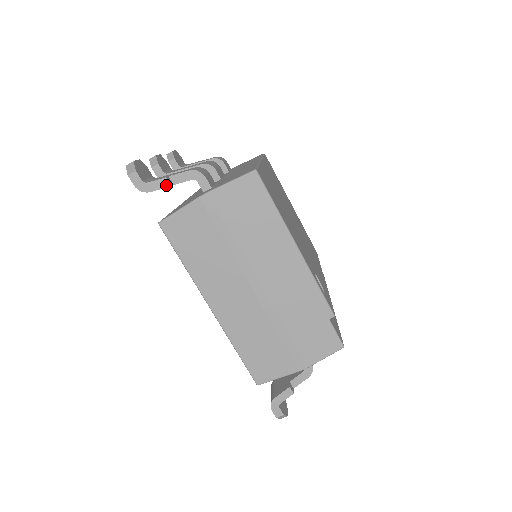
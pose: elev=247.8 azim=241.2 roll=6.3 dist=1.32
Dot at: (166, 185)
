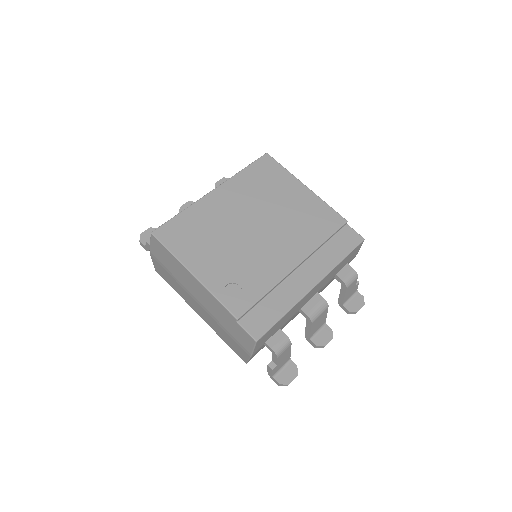
Dot at: (149, 246)
